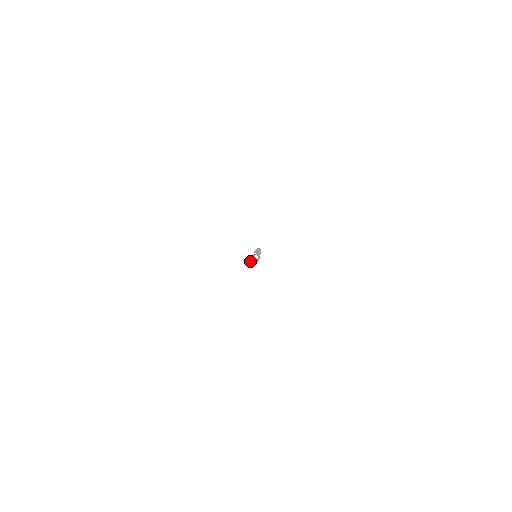
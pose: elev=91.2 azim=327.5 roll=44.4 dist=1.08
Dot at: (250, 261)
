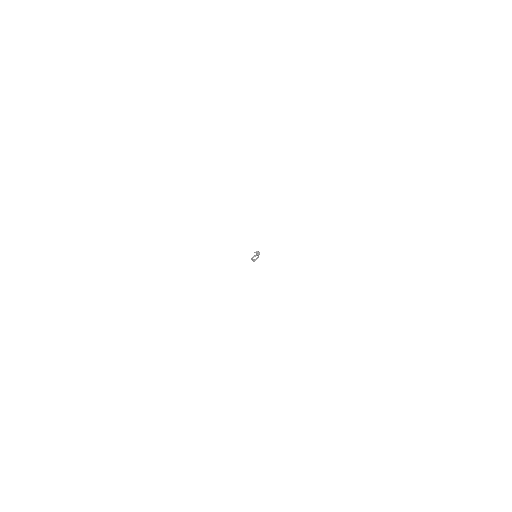
Dot at: occluded
